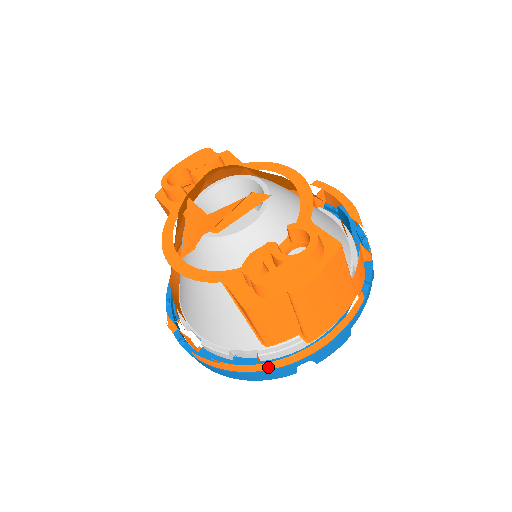
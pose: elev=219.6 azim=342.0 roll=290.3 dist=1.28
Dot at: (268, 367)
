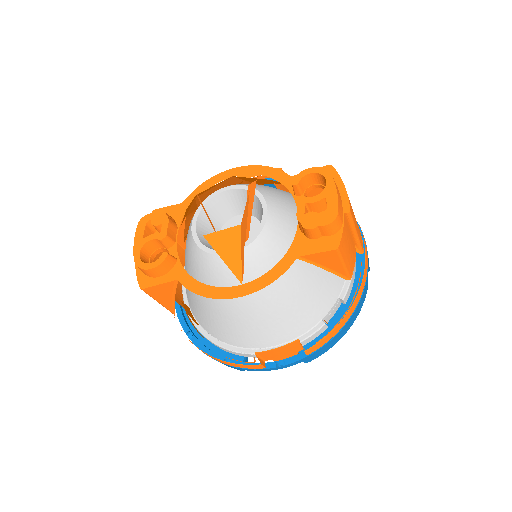
Dot at: (359, 296)
